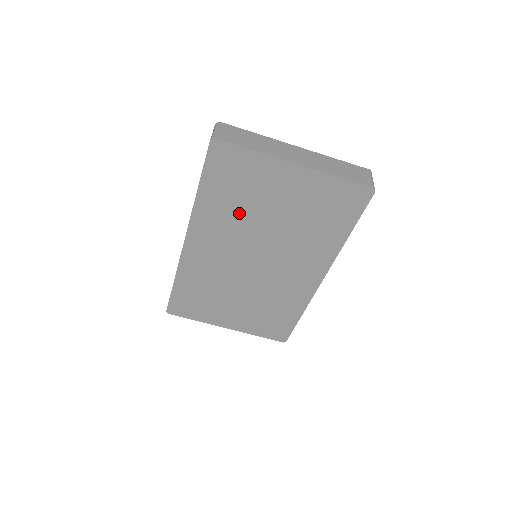
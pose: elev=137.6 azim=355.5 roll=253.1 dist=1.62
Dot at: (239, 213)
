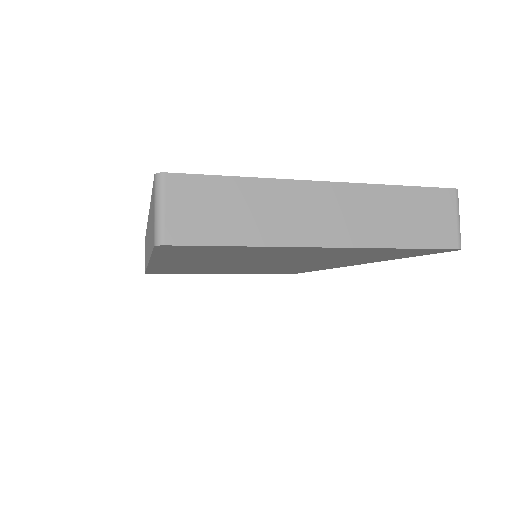
Dot at: (226, 259)
